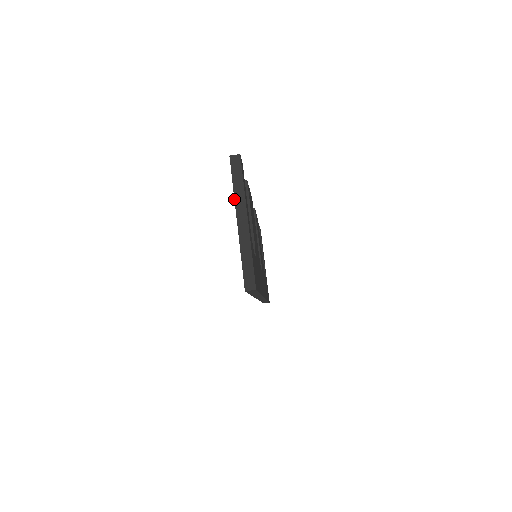
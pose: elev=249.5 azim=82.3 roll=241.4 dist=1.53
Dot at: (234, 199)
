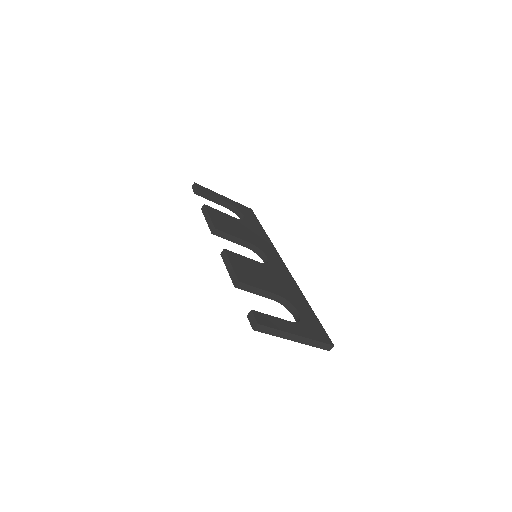
Dot at: occluded
